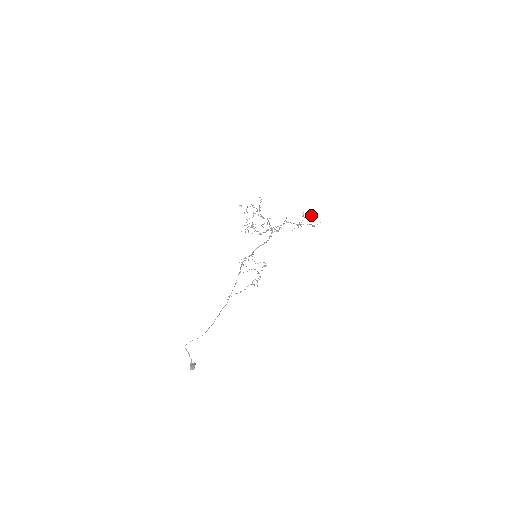
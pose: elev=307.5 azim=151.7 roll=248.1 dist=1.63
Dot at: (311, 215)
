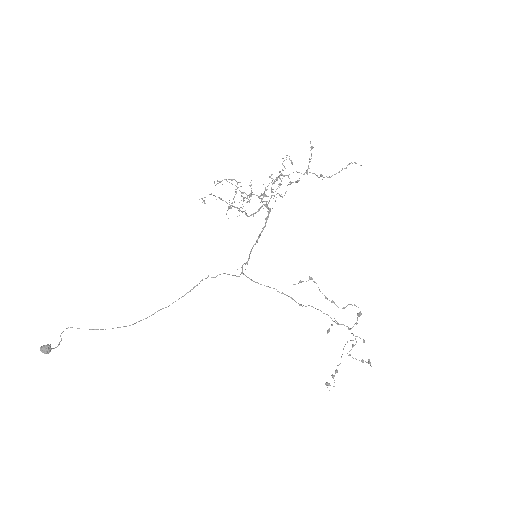
Dot at: (311, 158)
